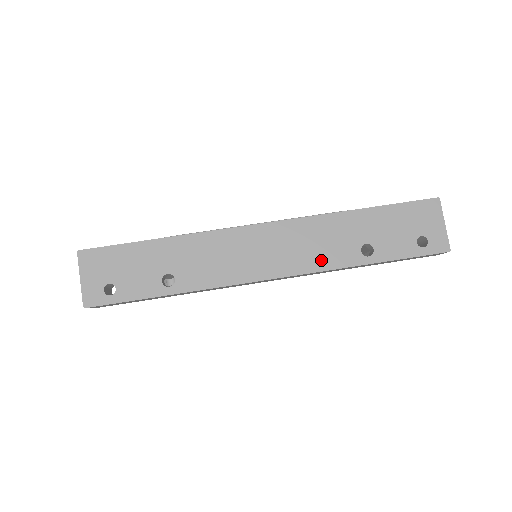
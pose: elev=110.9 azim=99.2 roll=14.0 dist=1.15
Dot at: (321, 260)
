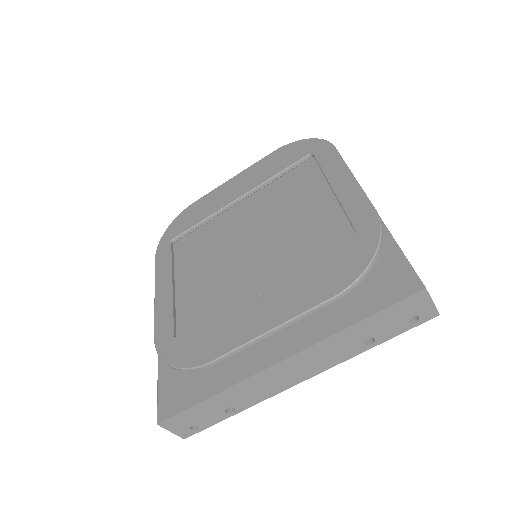
Dot at: (335, 360)
